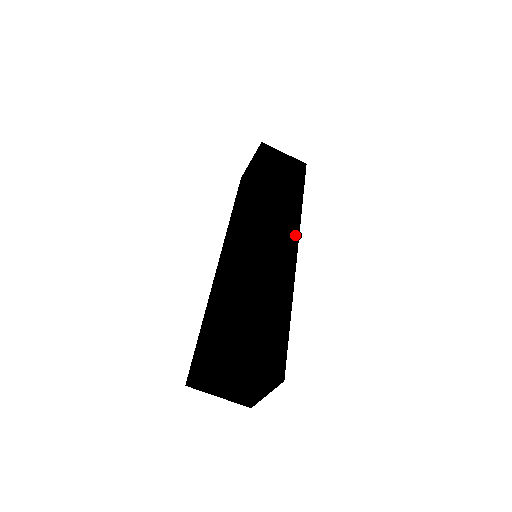
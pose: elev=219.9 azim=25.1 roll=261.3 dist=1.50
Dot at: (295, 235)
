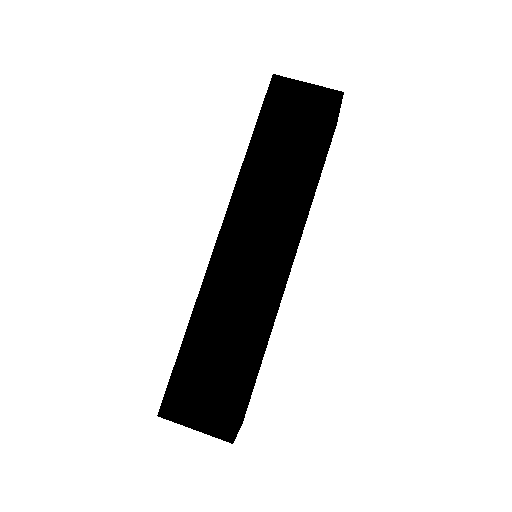
Dot at: (291, 238)
